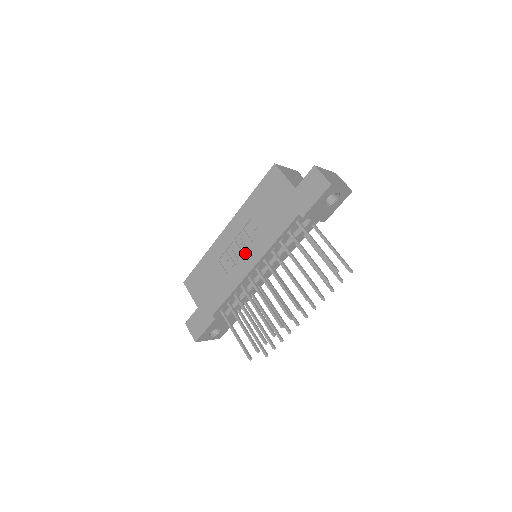
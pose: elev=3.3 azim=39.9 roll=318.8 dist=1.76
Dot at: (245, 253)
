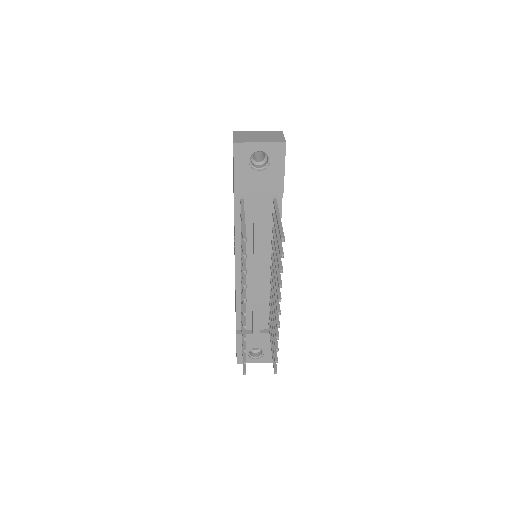
Dot at: occluded
